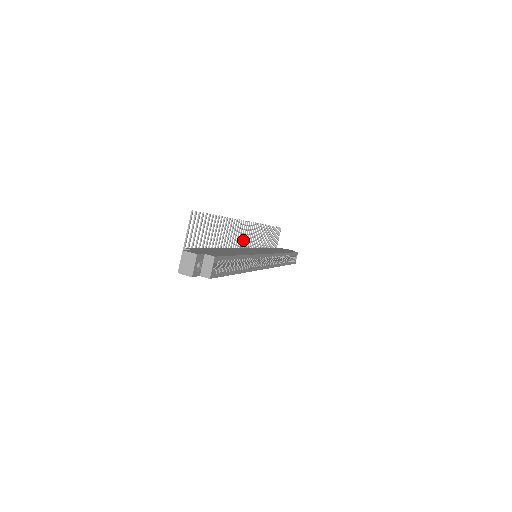
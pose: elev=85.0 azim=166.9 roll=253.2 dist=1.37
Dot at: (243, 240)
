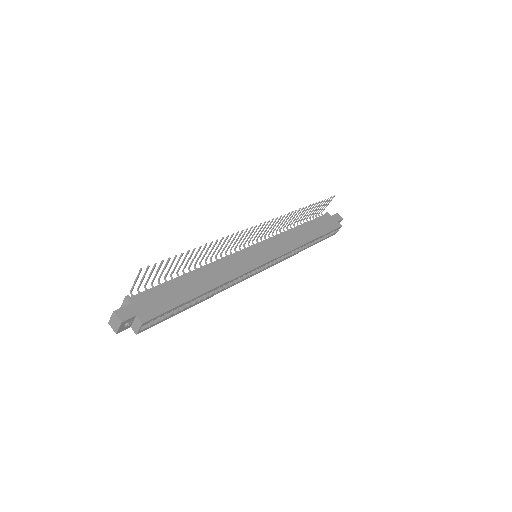
Dot at: (247, 238)
